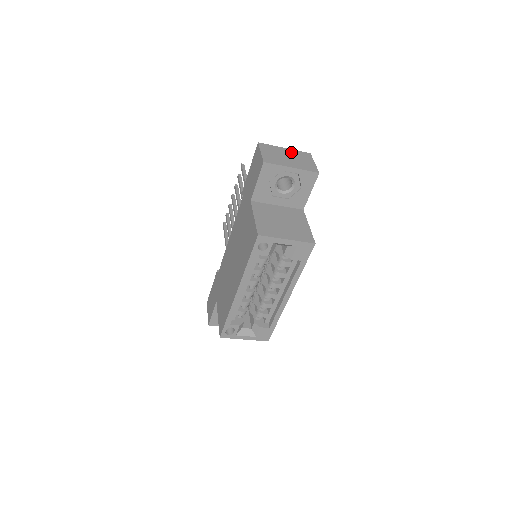
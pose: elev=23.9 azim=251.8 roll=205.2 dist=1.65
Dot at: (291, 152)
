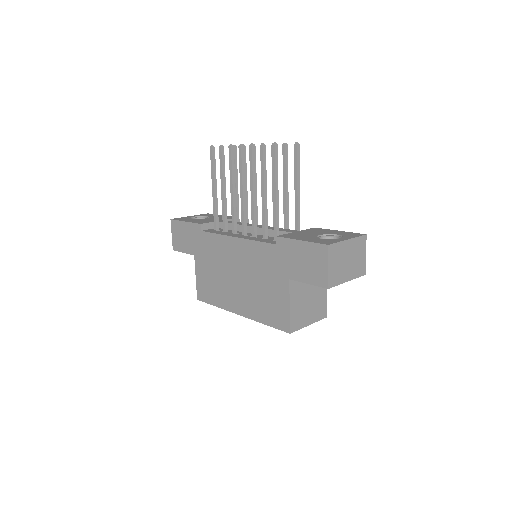
Dot at: (352, 246)
